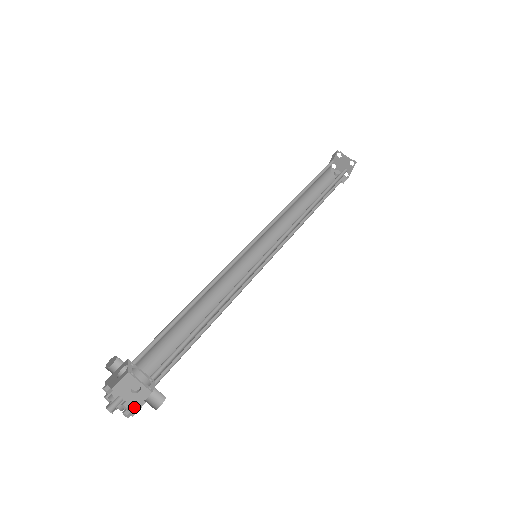
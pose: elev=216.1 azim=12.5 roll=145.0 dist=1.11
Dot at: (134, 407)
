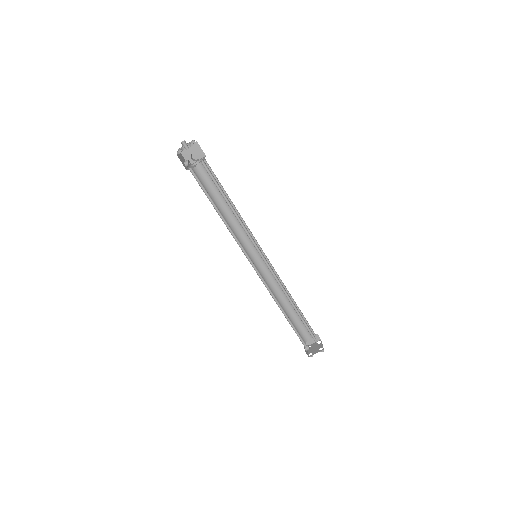
Dot at: (180, 159)
